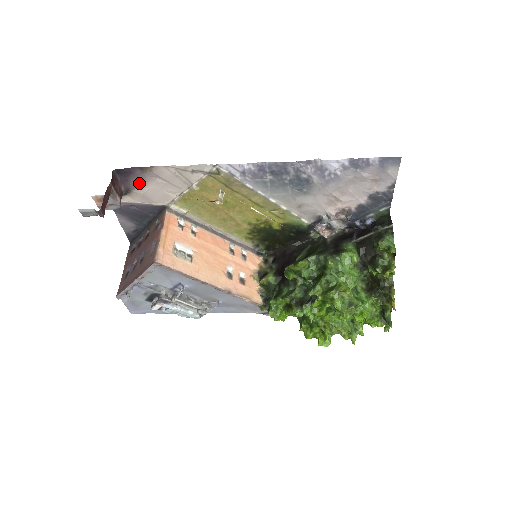
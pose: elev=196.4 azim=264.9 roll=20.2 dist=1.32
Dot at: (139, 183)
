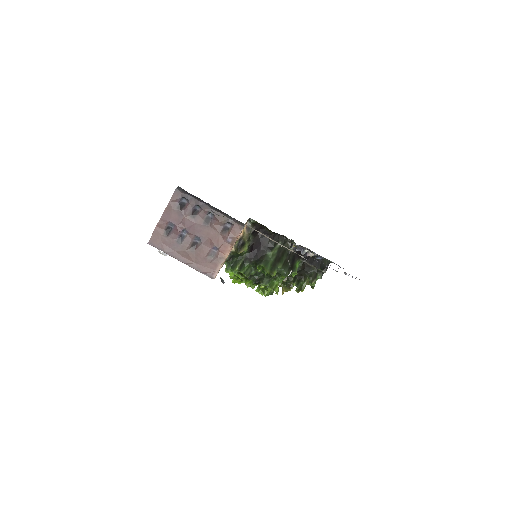
Dot at: occluded
